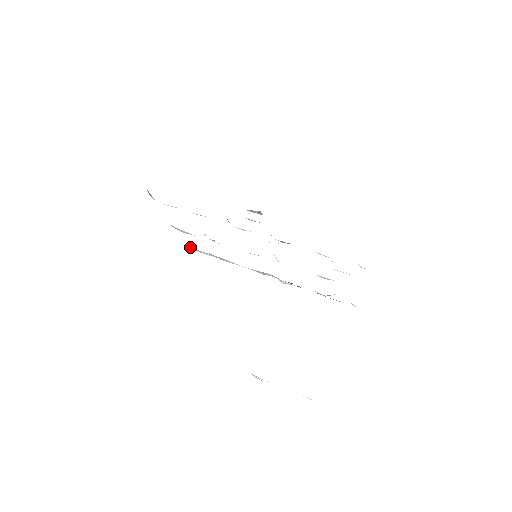
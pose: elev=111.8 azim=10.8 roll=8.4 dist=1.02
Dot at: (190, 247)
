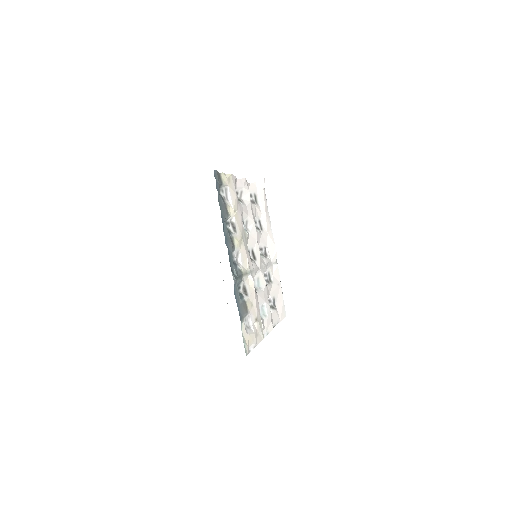
Dot at: (261, 183)
